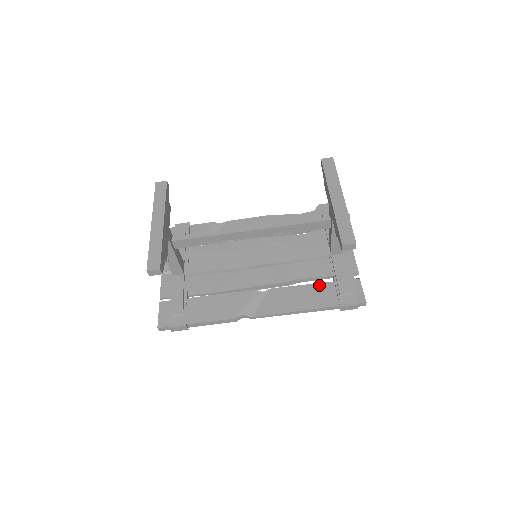
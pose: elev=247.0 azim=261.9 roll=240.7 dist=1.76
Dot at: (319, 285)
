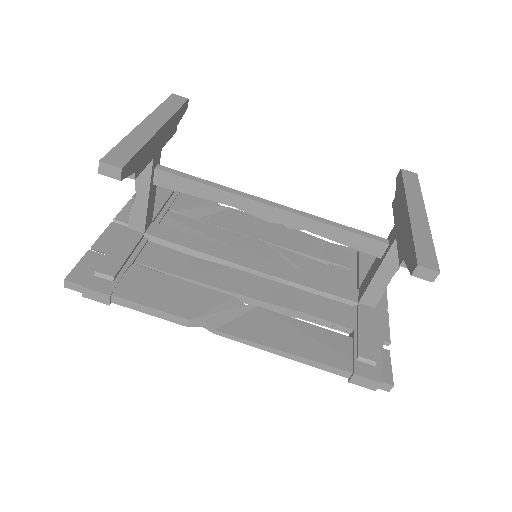
Dot at: (330, 333)
